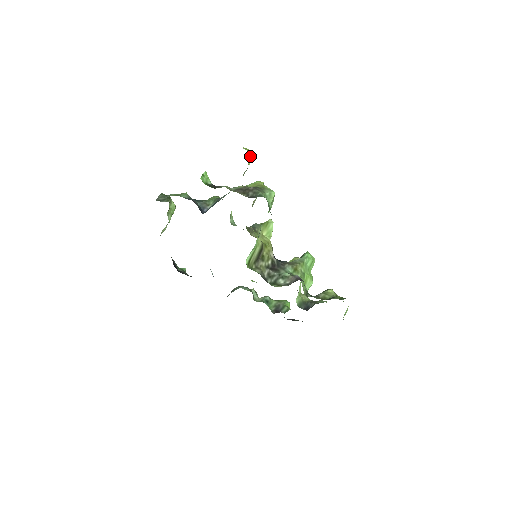
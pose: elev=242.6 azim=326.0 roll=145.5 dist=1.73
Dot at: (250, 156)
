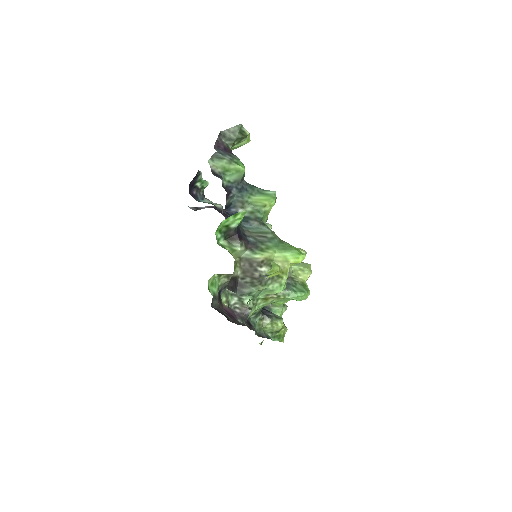
Dot at: (272, 276)
